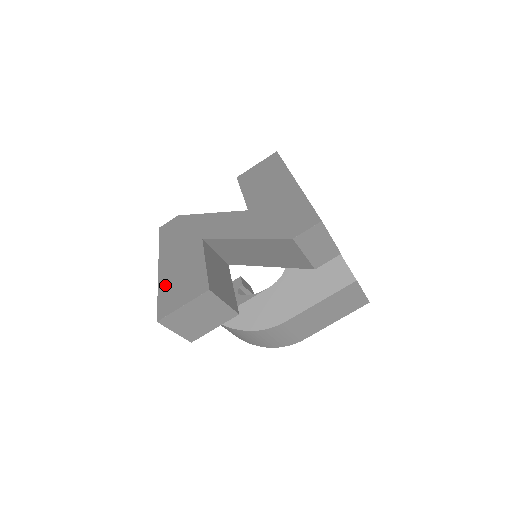
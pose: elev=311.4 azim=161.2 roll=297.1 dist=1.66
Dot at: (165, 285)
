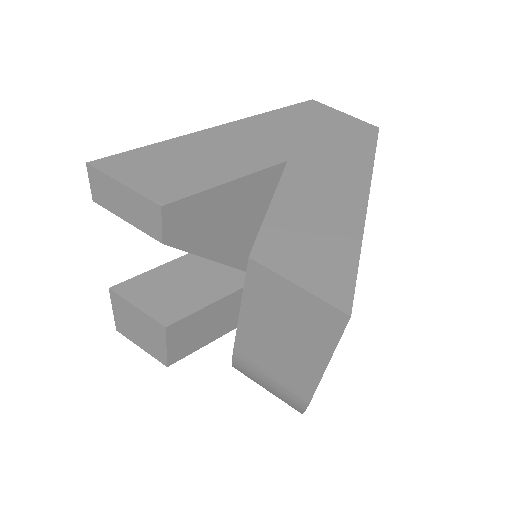
Dot at: occluded
